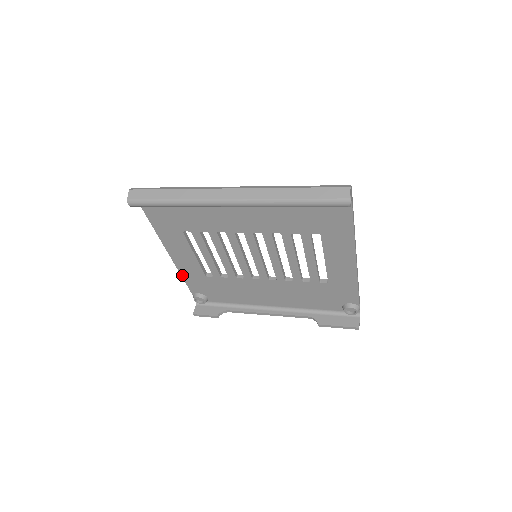
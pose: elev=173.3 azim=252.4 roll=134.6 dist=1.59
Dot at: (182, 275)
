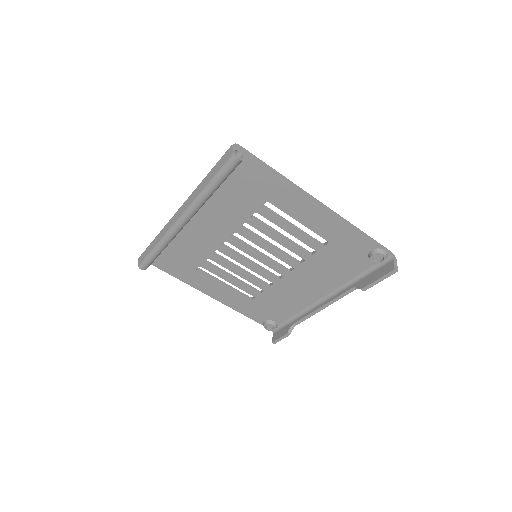
Dot at: (237, 311)
